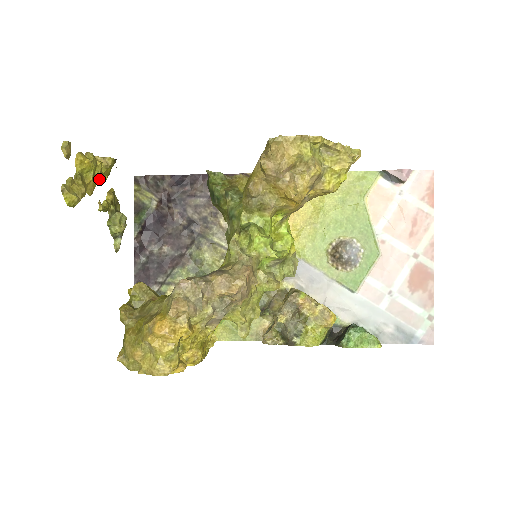
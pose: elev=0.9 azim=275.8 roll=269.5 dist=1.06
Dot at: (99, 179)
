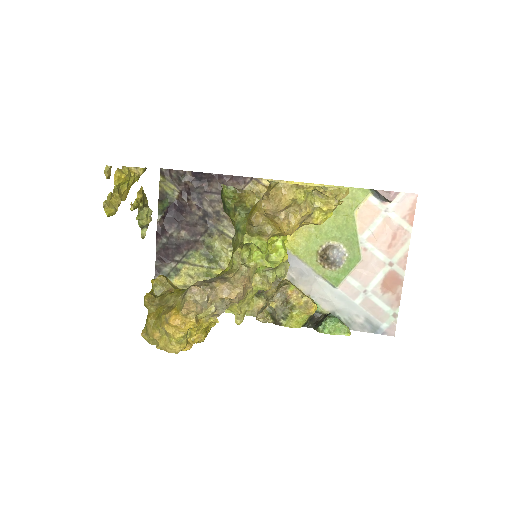
Dot at: occluded
